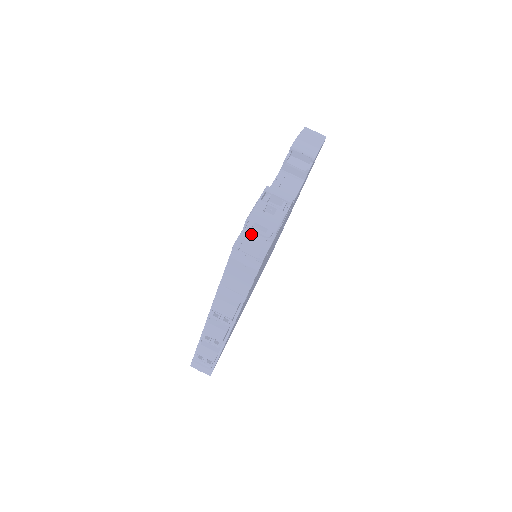
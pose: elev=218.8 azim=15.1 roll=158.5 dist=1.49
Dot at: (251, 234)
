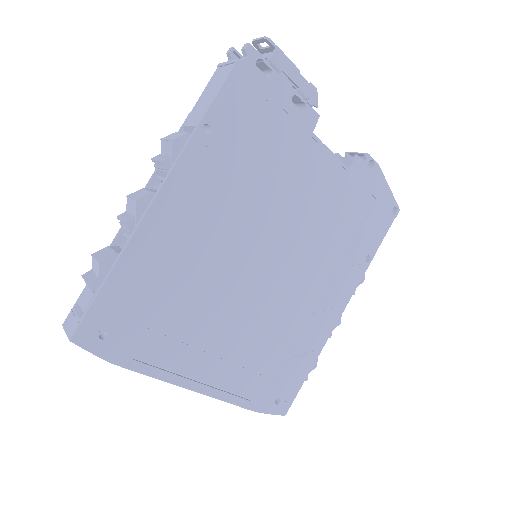
Dot at: occluded
